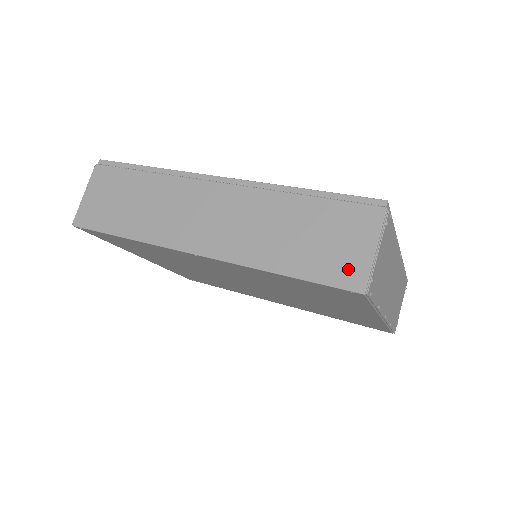
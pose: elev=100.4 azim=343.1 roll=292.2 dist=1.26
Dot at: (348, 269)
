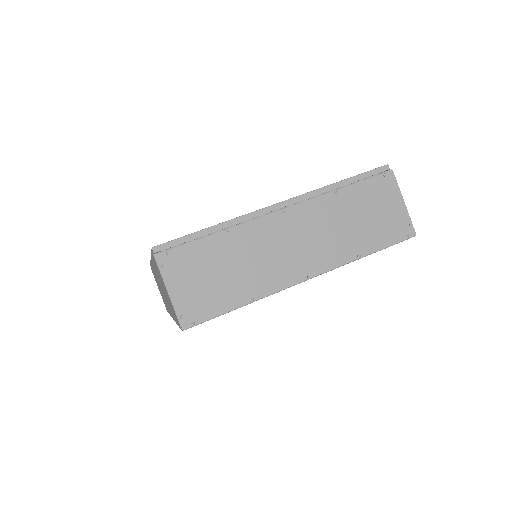
Dot at: (174, 313)
